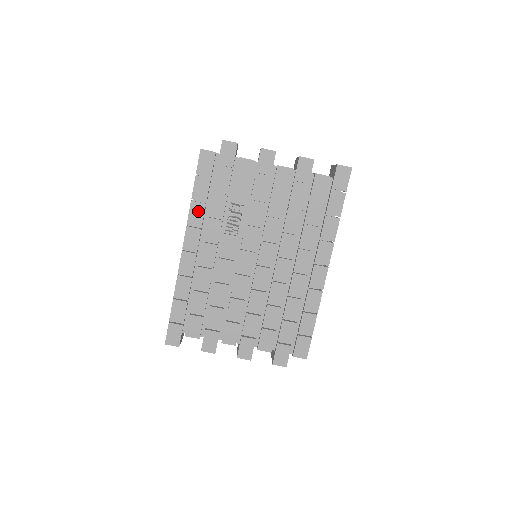
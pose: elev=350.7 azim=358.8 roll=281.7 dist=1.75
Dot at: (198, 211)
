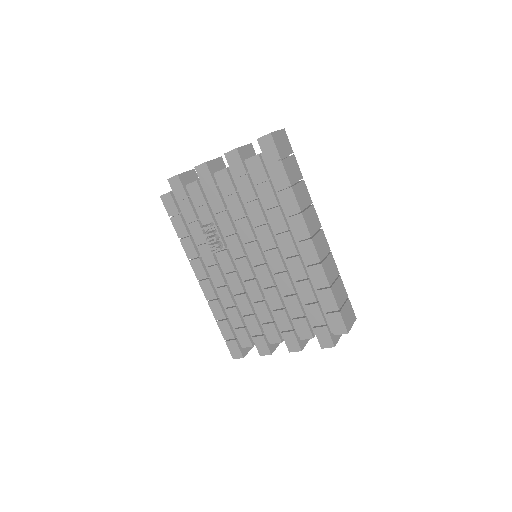
Dot at: (188, 245)
